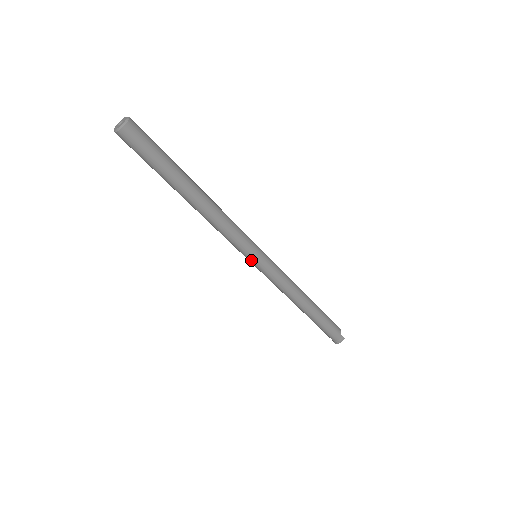
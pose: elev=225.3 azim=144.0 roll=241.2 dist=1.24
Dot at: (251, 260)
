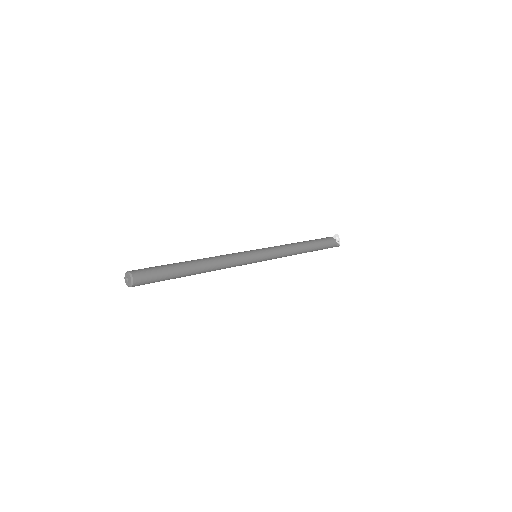
Dot at: occluded
